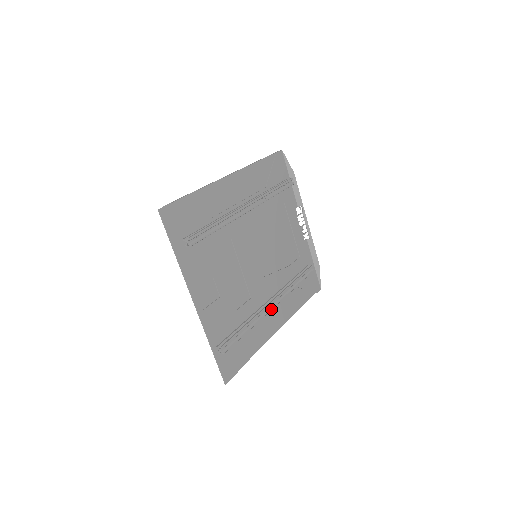
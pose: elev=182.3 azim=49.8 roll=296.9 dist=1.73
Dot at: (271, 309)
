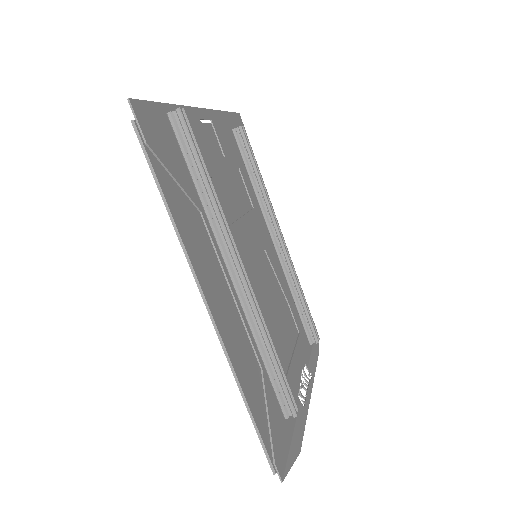
Dot at: (238, 260)
